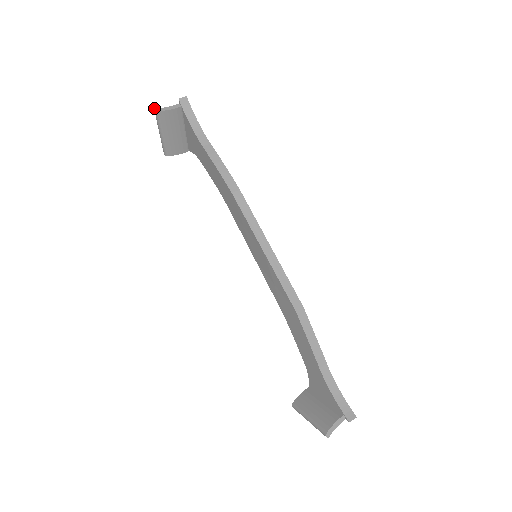
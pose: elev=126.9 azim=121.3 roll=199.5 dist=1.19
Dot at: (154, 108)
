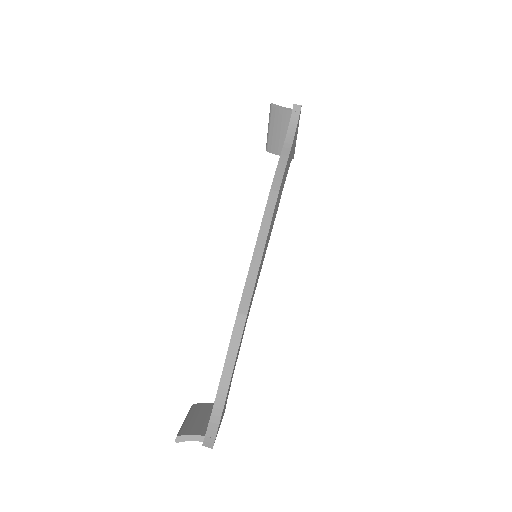
Dot at: occluded
